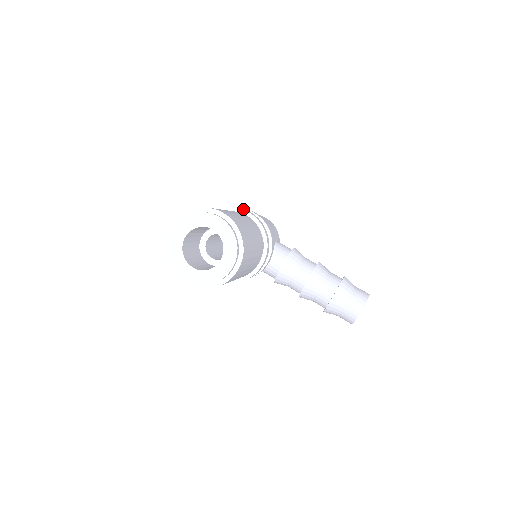
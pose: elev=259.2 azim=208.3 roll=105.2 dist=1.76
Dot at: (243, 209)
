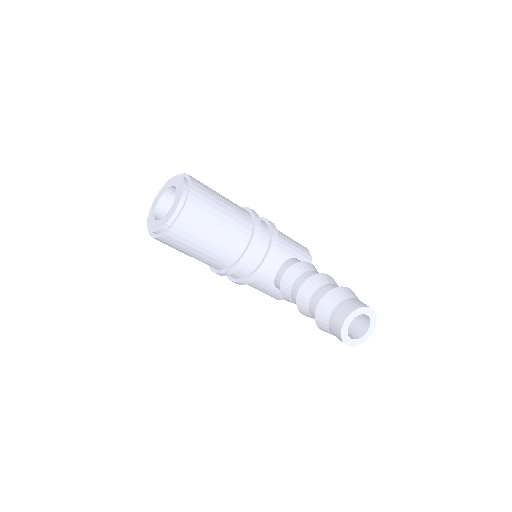
Dot at: (247, 207)
